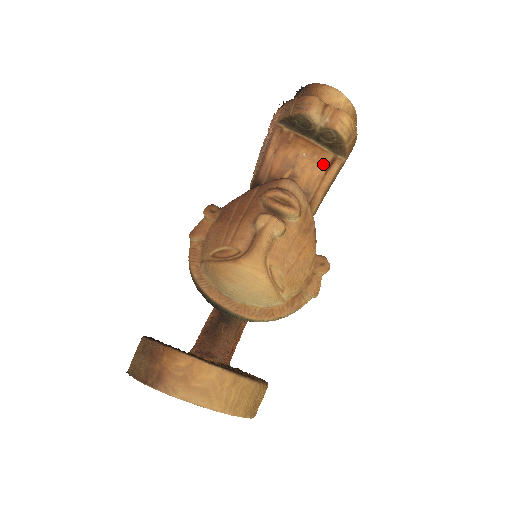
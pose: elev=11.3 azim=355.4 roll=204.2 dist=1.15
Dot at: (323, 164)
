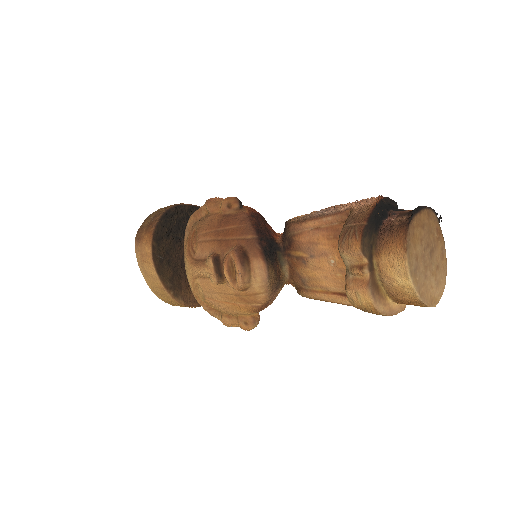
Dot at: (341, 286)
